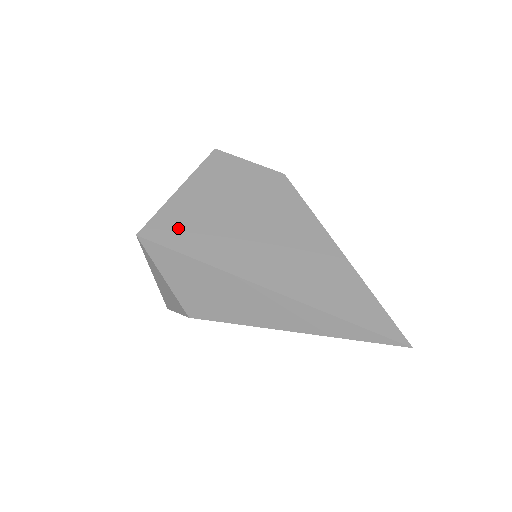
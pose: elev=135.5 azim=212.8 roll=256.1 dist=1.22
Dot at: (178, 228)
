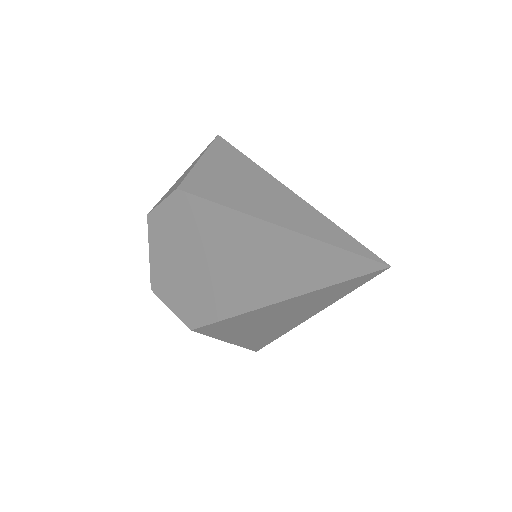
Dot at: occluded
